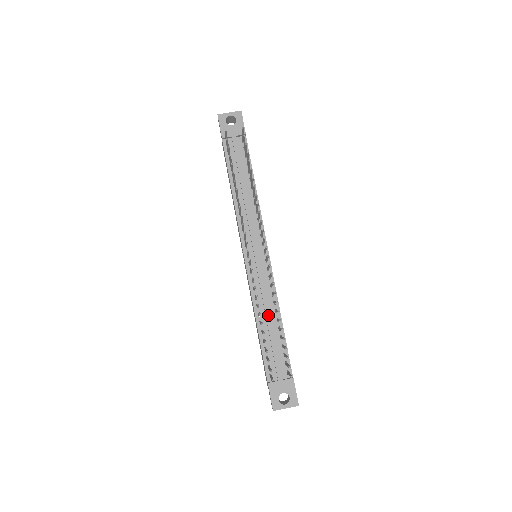
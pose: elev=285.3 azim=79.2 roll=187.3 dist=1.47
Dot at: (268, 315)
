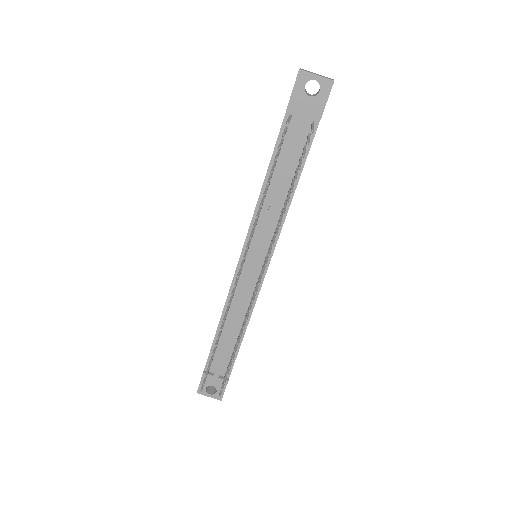
Dot at: (233, 324)
